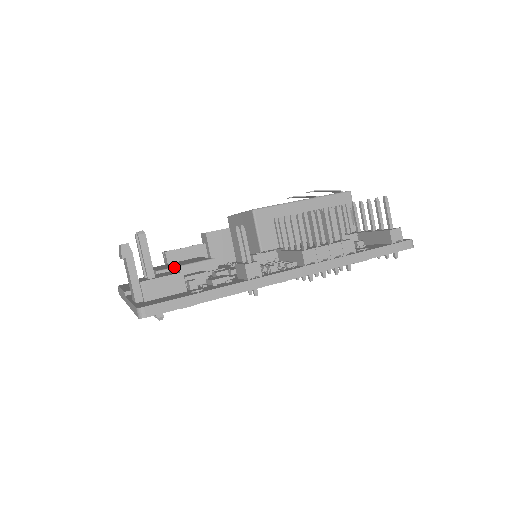
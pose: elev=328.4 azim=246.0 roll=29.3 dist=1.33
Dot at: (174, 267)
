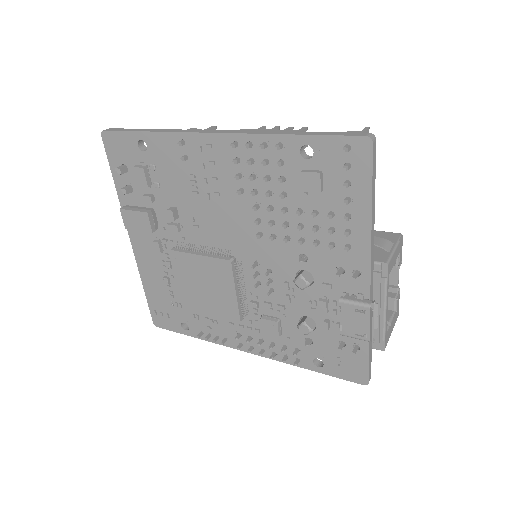
Dot at: occluded
